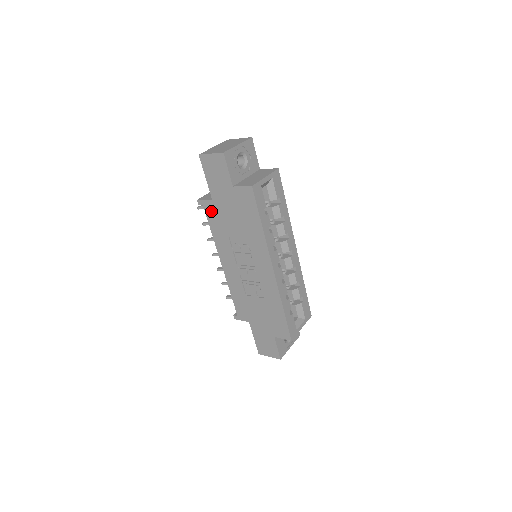
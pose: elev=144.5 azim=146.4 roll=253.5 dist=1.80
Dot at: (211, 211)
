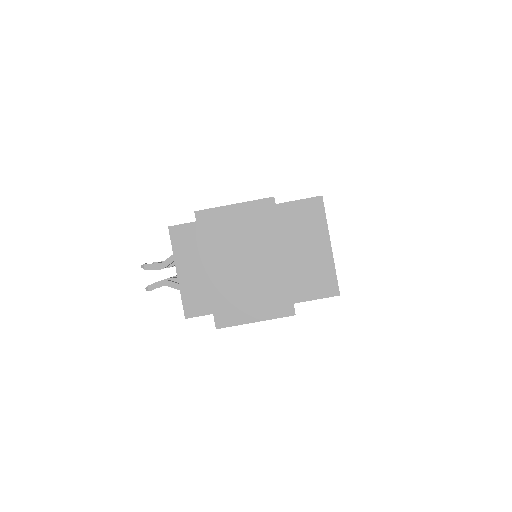
Dot at: occluded
